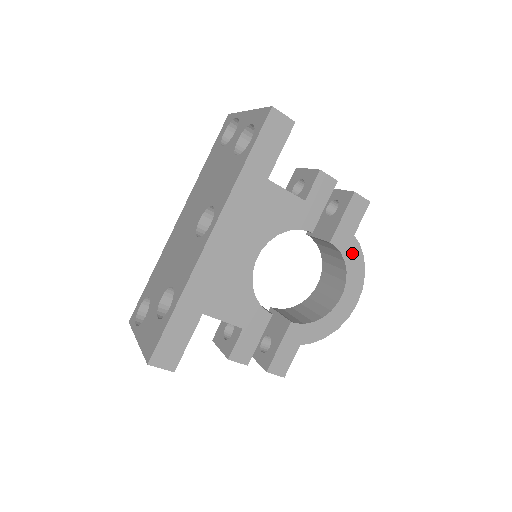
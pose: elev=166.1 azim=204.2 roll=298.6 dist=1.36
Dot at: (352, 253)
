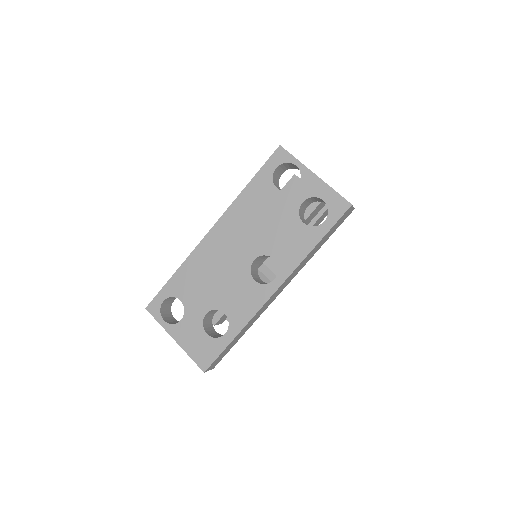
Dot at: occluded
